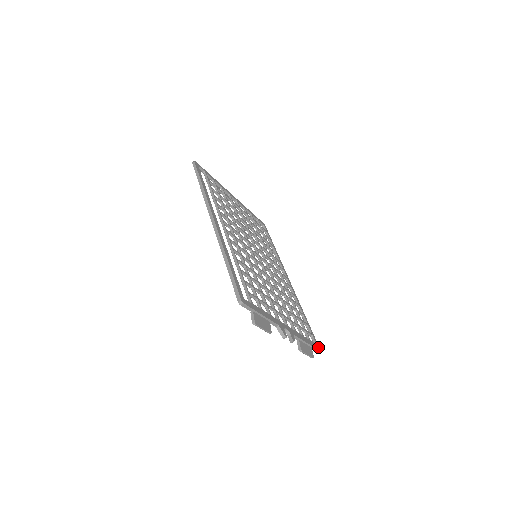
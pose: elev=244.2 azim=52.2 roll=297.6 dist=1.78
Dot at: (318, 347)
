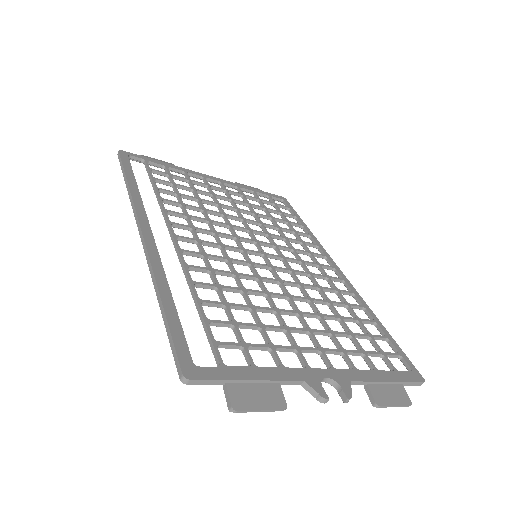
Dot at: (417, 375)
